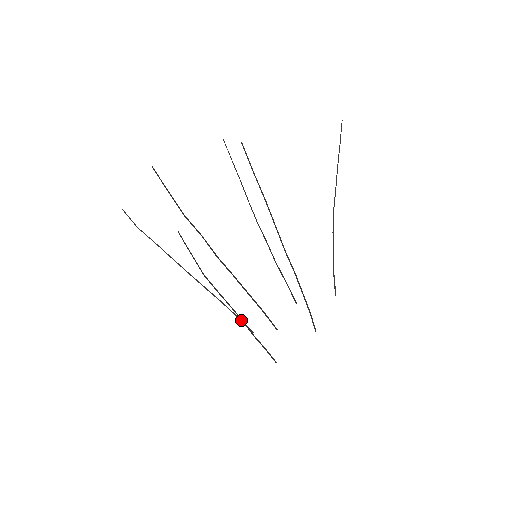
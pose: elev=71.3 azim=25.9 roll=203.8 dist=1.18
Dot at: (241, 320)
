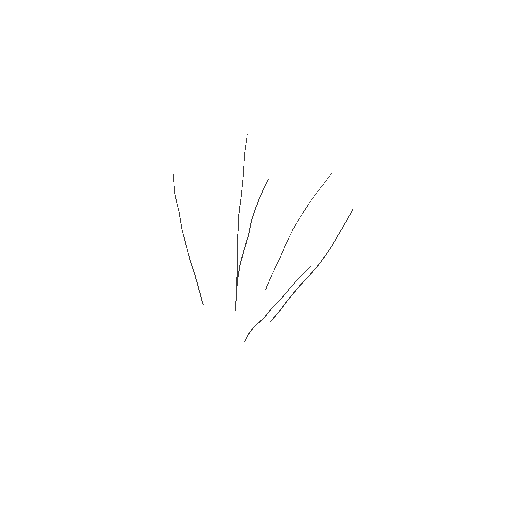
Dot at: occluded
